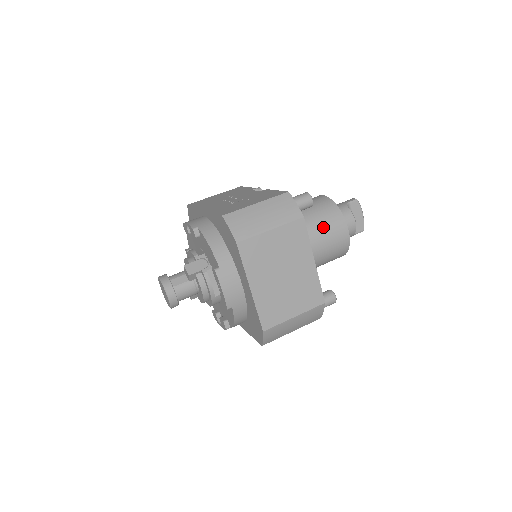
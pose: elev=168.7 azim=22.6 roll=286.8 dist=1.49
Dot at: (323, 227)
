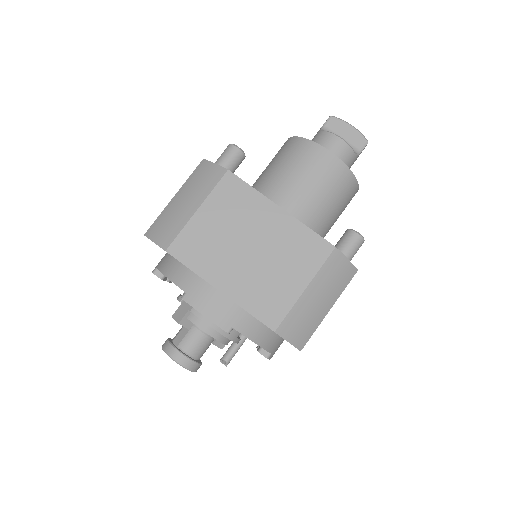
Dot at: (294, 170)
